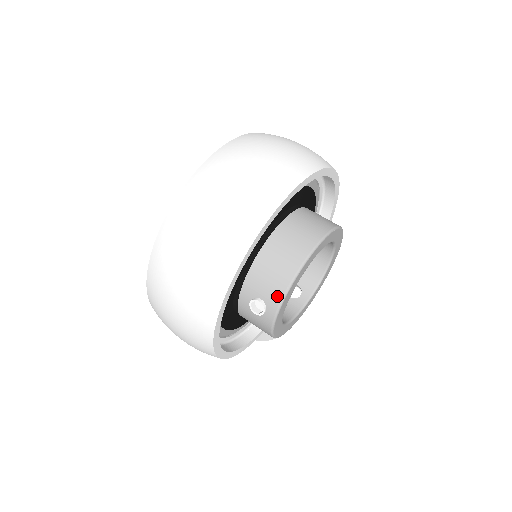
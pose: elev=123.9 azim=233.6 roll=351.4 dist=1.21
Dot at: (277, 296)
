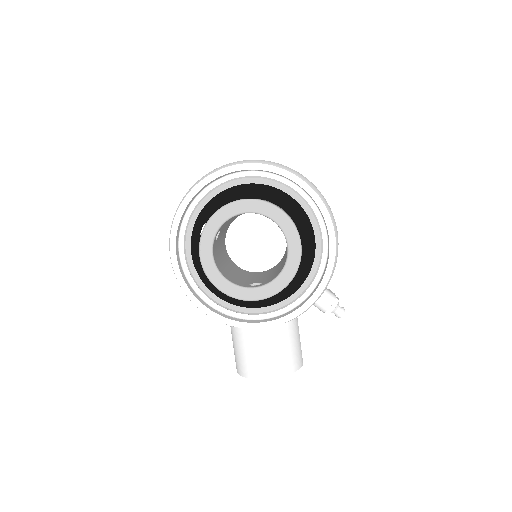
Dot at: (211, 217)
